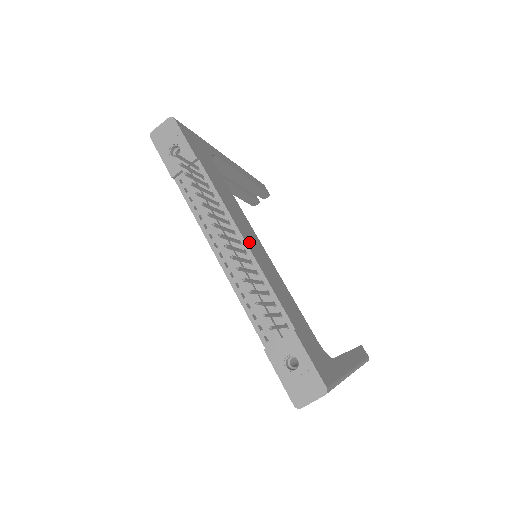
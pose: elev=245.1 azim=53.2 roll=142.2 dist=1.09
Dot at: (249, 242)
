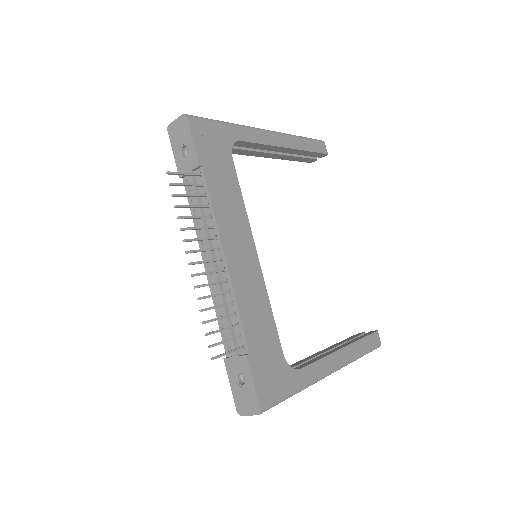
Dot at: (233, 258)
